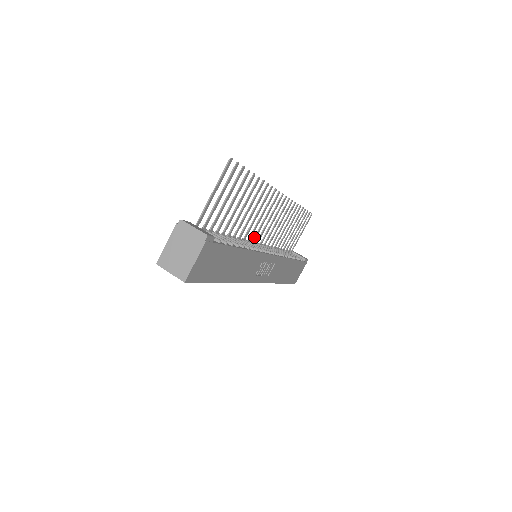
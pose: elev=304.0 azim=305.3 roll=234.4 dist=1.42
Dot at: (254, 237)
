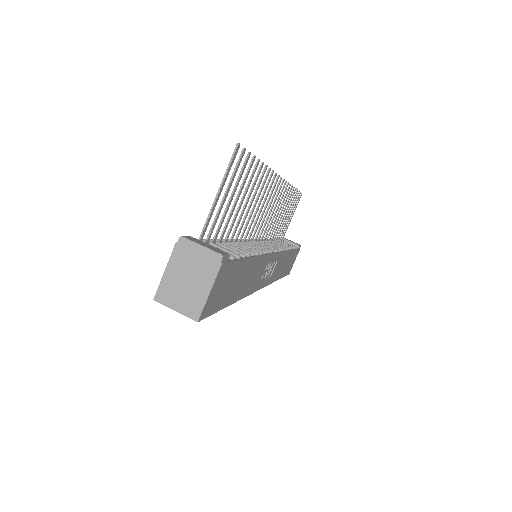
Dot at: (253, 234)
